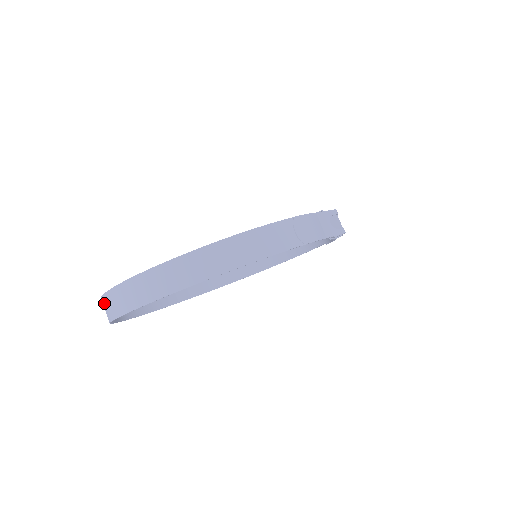
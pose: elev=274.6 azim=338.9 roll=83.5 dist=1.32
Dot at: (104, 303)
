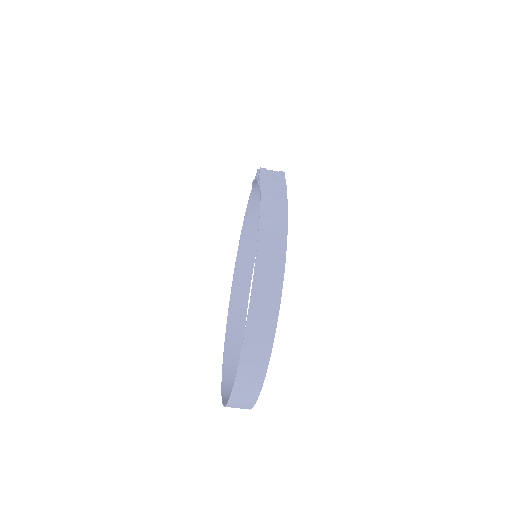
Dot at: occluded
